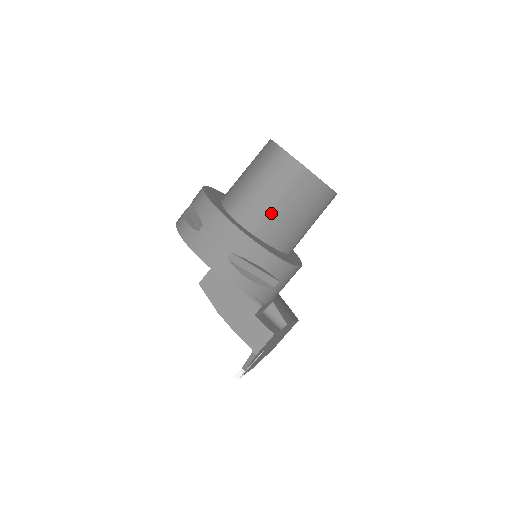
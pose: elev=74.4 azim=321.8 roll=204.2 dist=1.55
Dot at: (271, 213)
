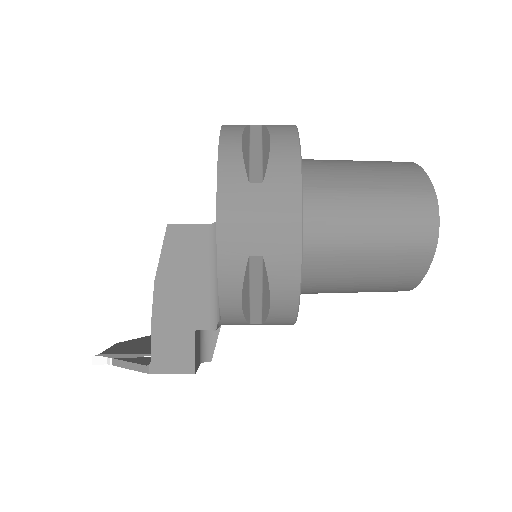
Dot at: (345, 254)
